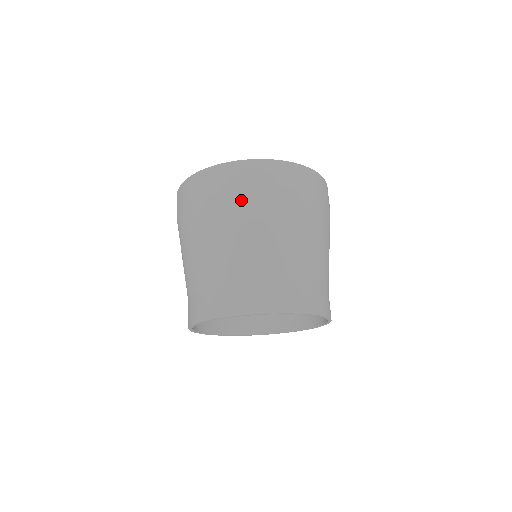
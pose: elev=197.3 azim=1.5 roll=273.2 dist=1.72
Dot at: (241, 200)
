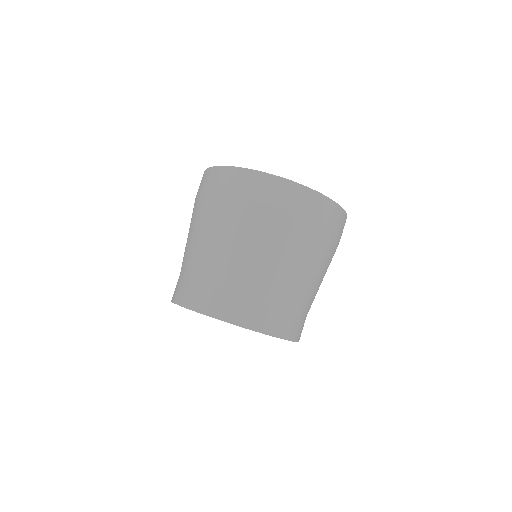
Dot at: (325, 241)
